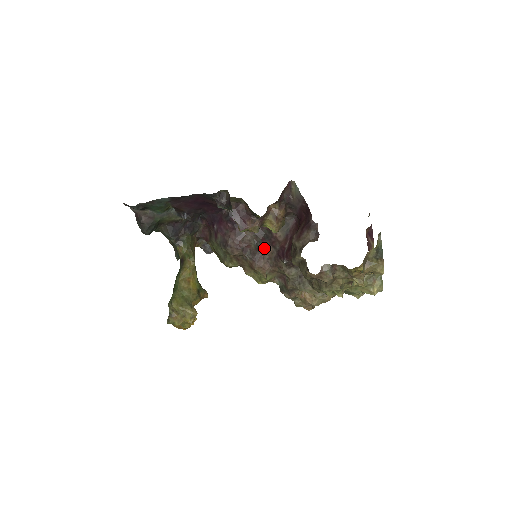
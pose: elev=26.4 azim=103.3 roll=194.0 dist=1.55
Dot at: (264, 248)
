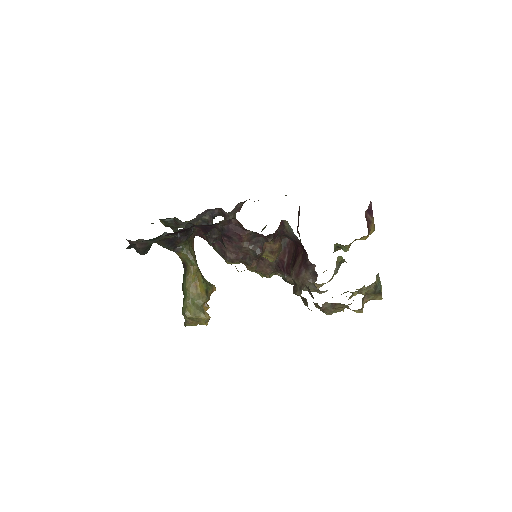
Dot at: occluded
